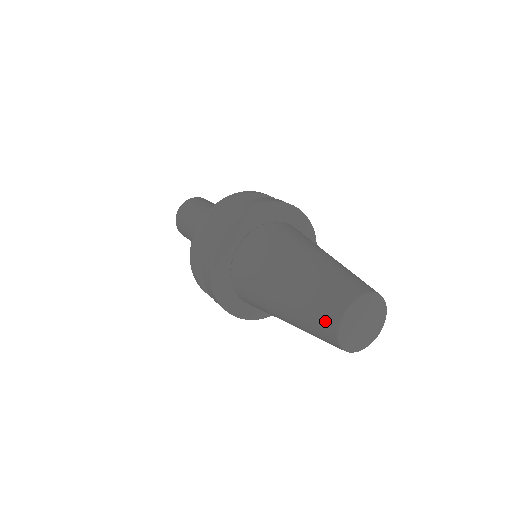
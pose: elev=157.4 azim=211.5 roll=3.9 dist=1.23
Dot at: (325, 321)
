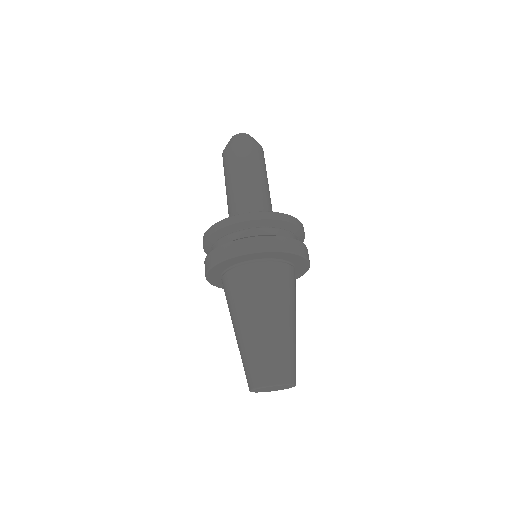
Dot at: occluded
